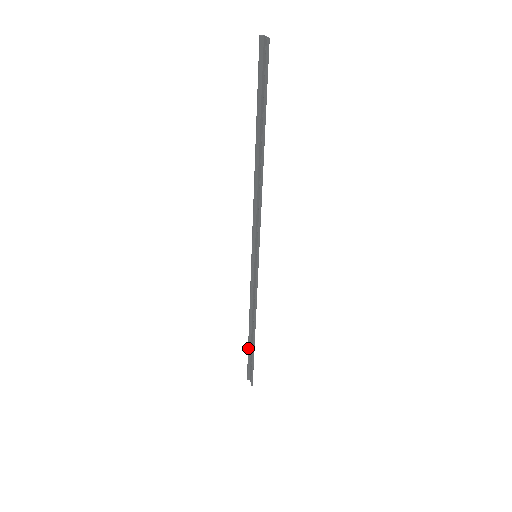
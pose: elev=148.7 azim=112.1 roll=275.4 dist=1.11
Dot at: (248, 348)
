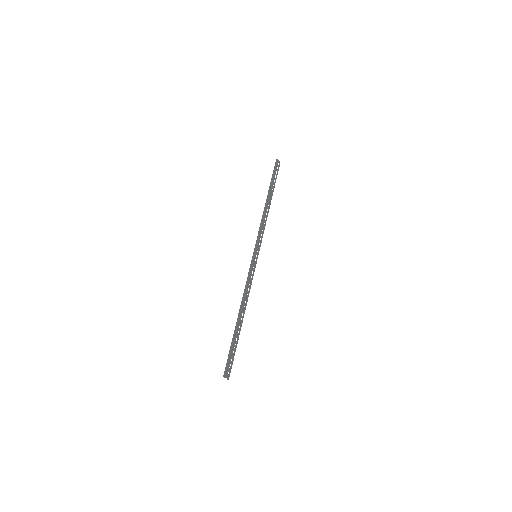
Dot at: (237, 340)
